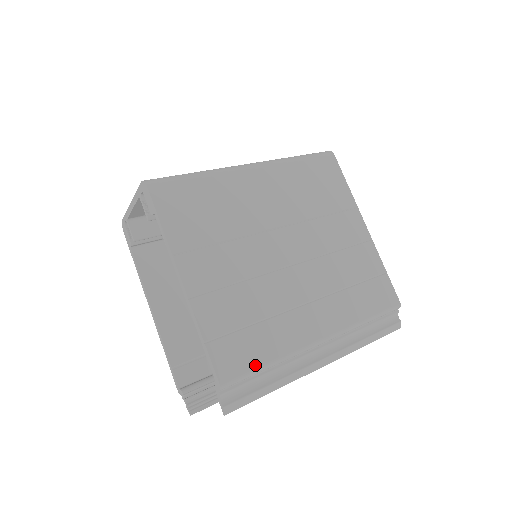
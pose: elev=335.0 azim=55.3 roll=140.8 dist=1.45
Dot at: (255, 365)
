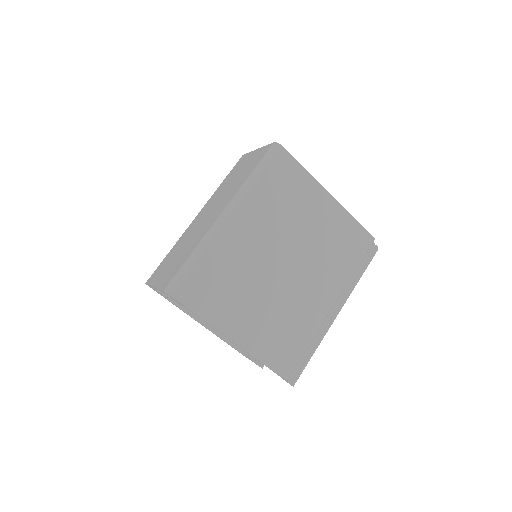
Dot at: (299, 354)
